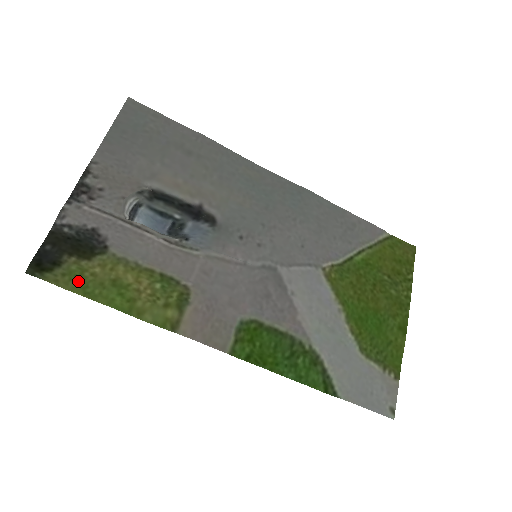
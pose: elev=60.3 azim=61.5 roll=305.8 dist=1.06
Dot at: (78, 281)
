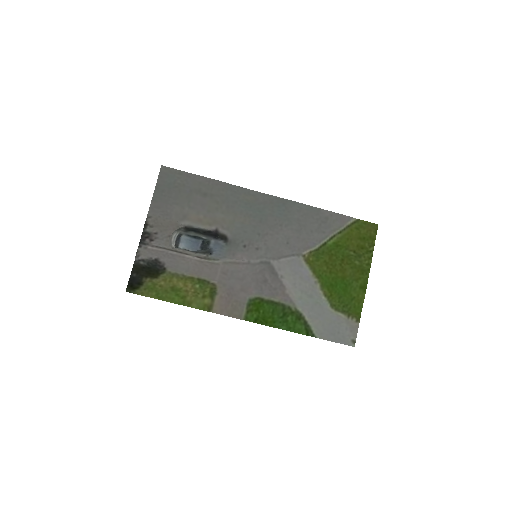
Dot at: (153, 291)
